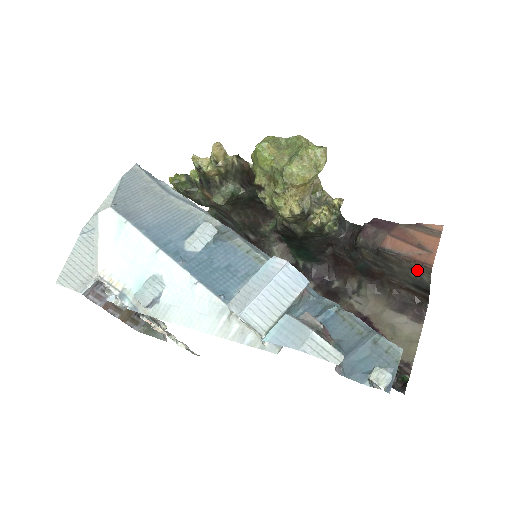
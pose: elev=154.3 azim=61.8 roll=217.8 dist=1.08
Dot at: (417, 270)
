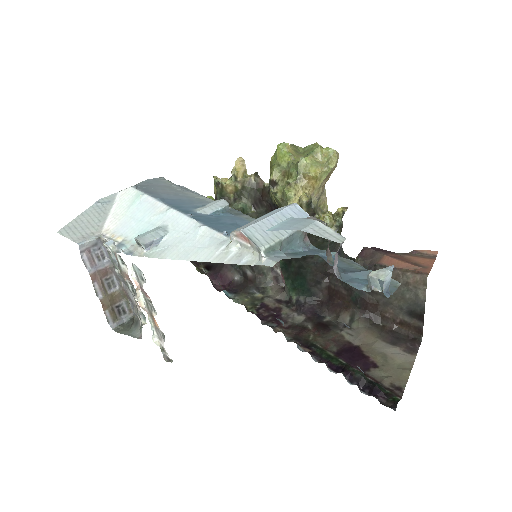
Dot at: (413, 283)
